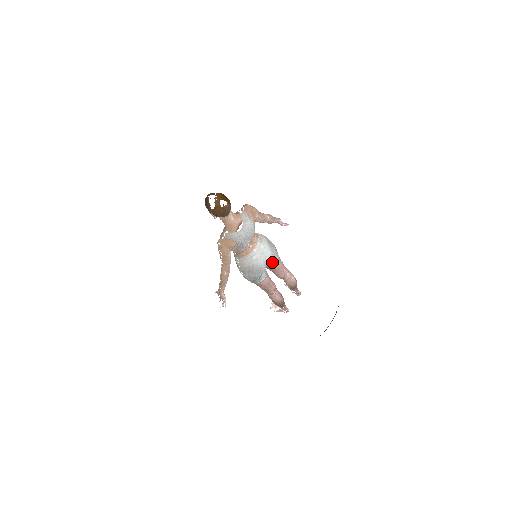
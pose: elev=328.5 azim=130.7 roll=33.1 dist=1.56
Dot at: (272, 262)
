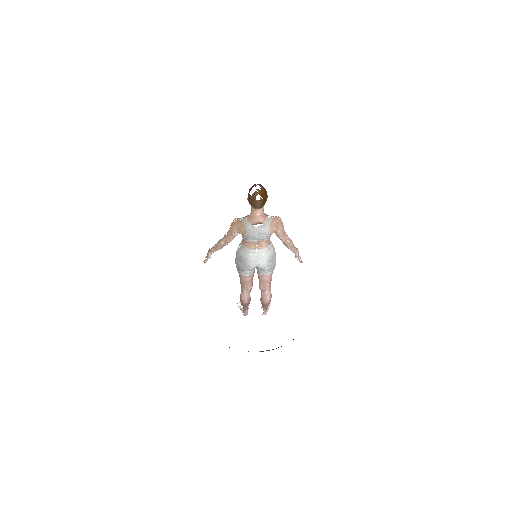
Dot at: (263, 271)
